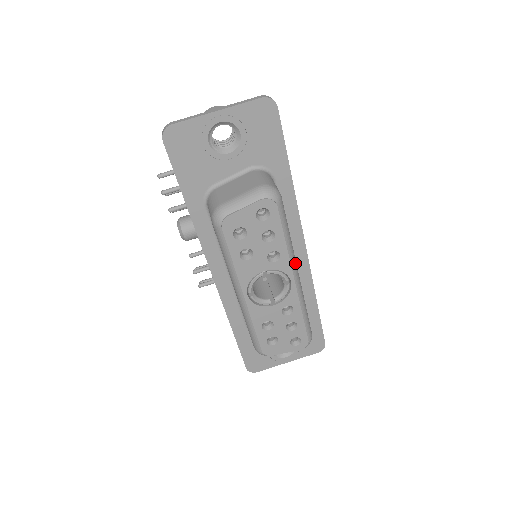
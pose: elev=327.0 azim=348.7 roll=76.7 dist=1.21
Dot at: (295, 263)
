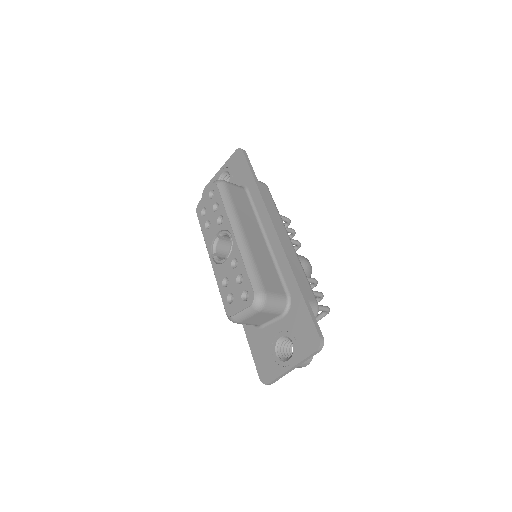
Dot at: (237, 223)
